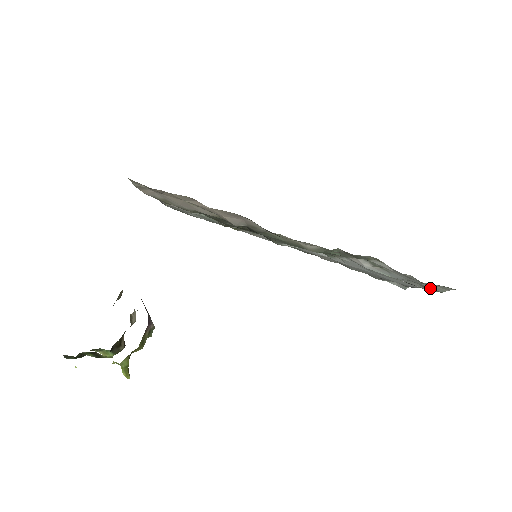
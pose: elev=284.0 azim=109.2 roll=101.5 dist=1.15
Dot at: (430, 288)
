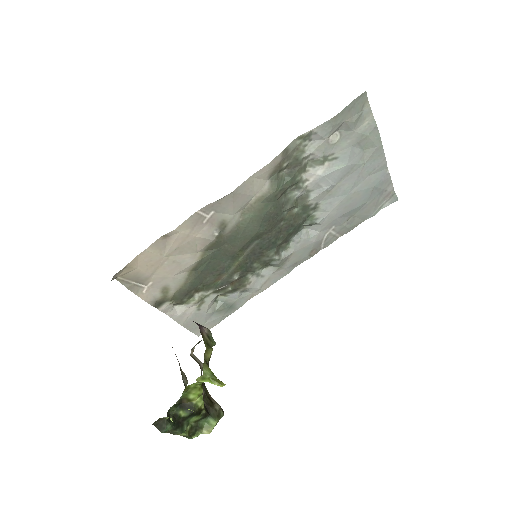
Dot at: (368, 134)
